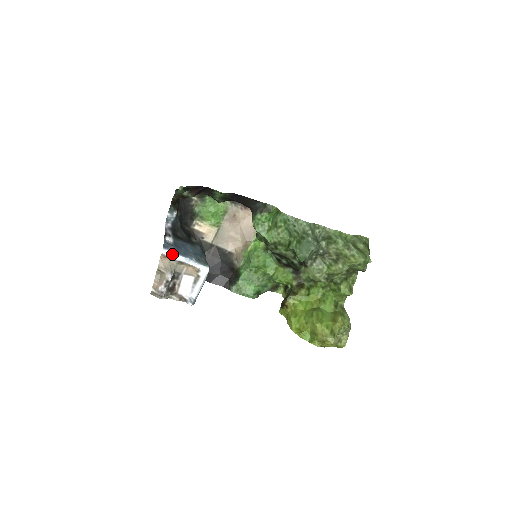
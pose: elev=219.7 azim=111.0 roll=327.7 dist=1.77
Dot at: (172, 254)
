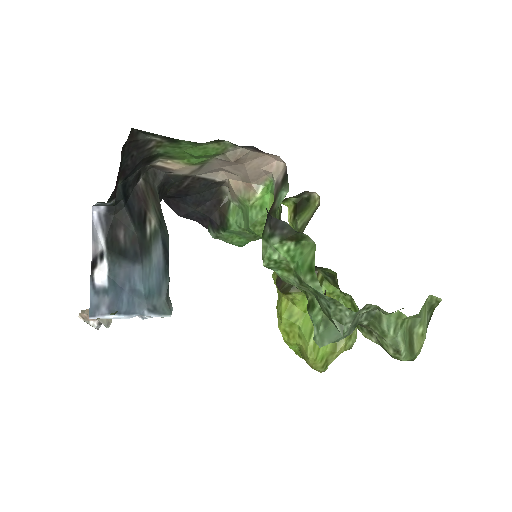
Dot at: (106, 317)
